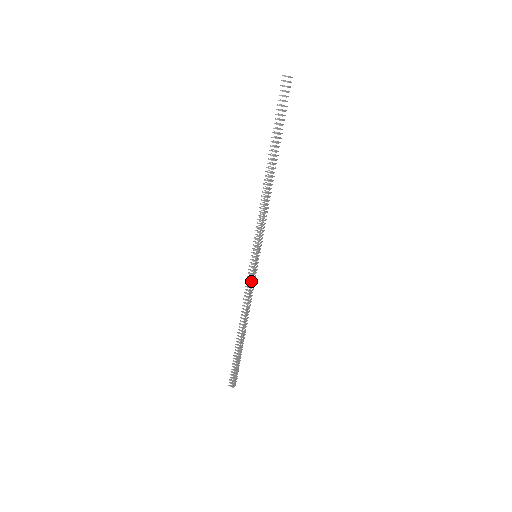
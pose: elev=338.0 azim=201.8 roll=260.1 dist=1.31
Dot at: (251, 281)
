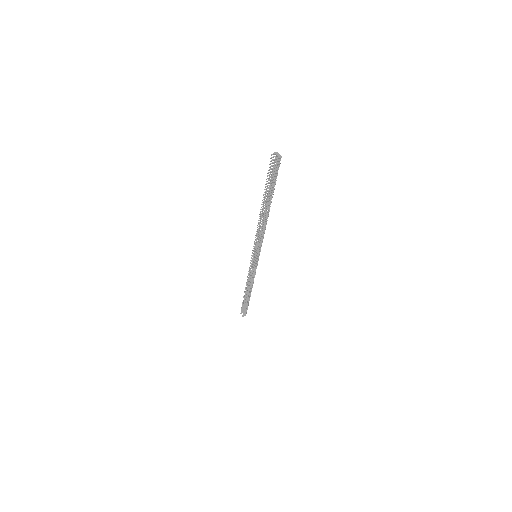
Dot at: occluded
